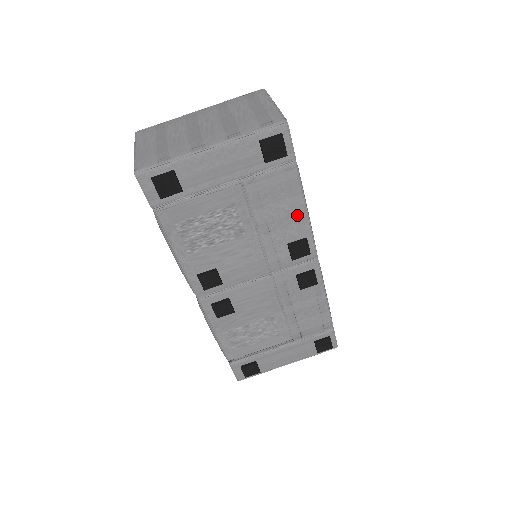
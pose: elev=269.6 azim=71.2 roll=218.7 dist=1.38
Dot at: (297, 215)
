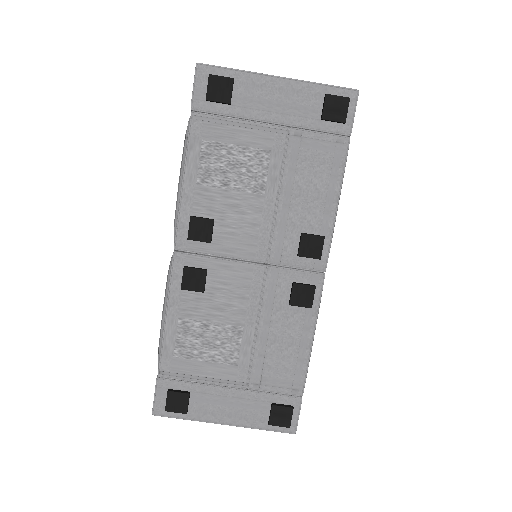
Dot at: (326, 202)
